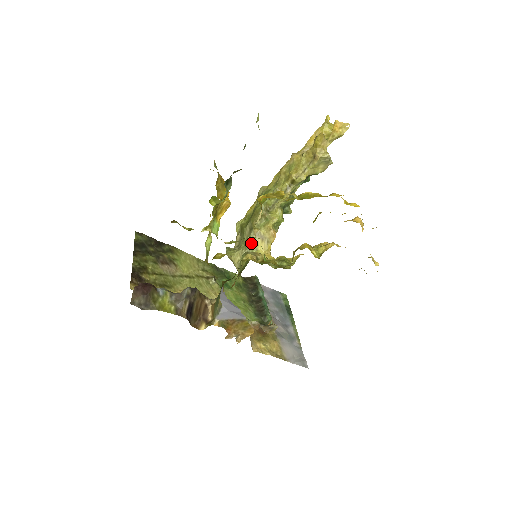
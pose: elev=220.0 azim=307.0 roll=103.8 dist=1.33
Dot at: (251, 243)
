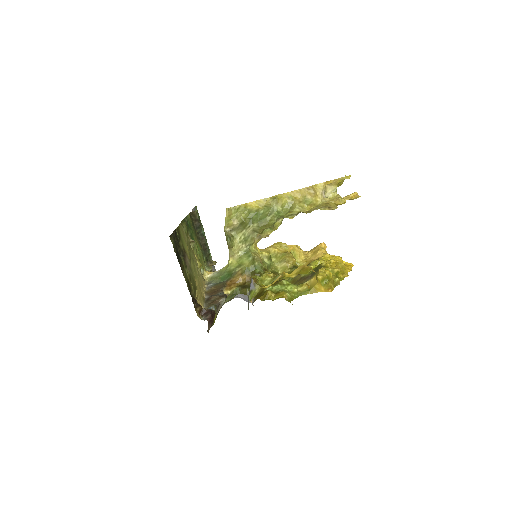
Dot at: (251, 241)
